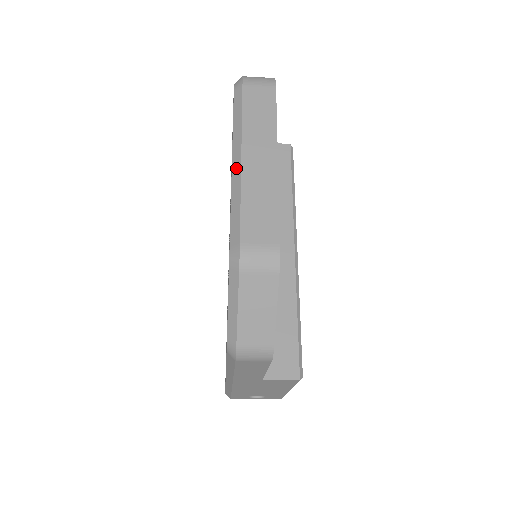
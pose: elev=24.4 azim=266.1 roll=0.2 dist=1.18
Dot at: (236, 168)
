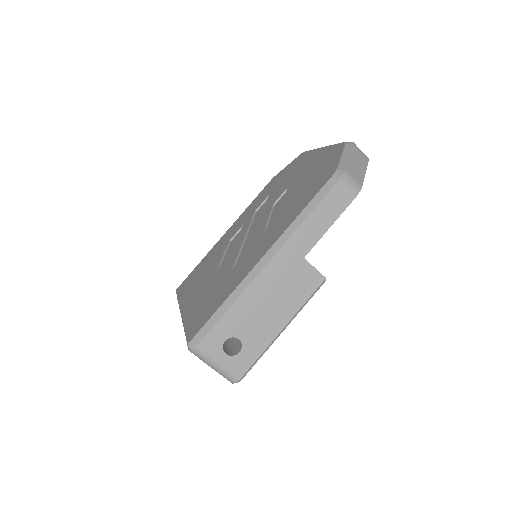
Dot at: occluded
